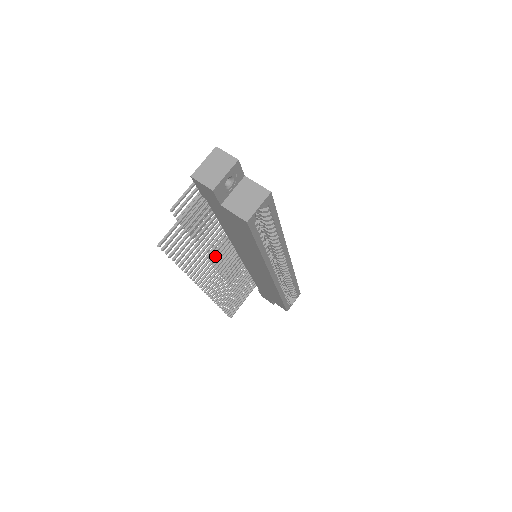
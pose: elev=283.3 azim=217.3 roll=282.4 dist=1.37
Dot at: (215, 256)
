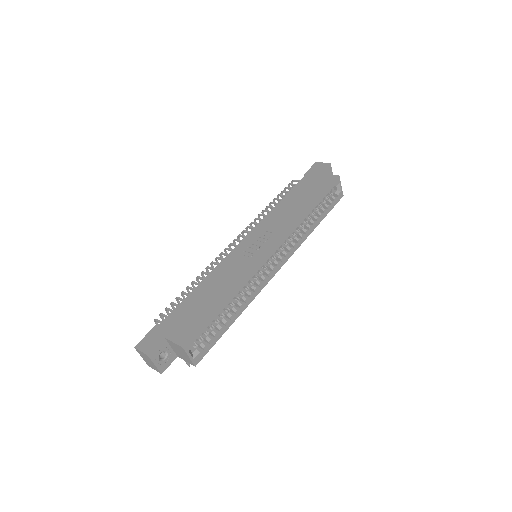
Dot at: occluded
